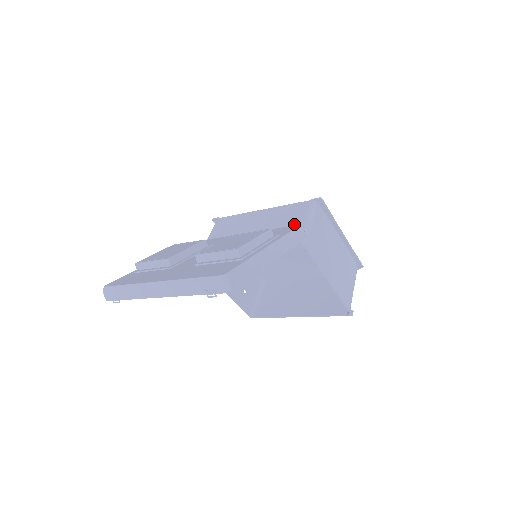
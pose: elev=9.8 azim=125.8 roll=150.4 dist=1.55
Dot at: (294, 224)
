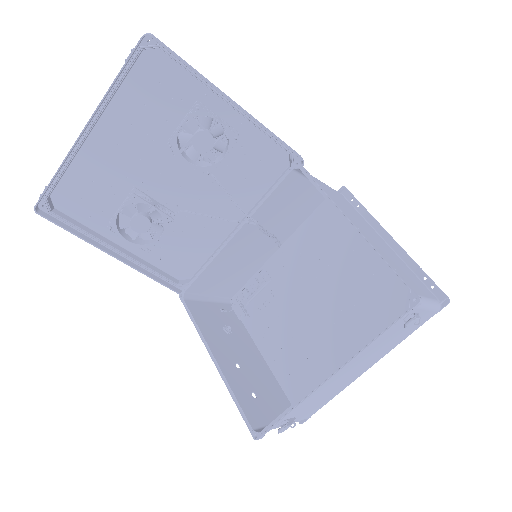
Dot at: (303, 194)
